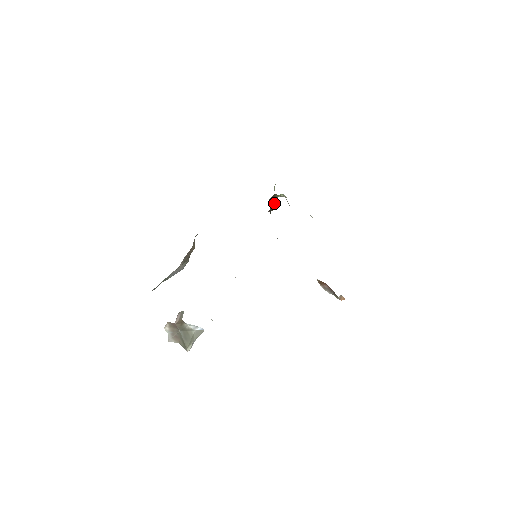
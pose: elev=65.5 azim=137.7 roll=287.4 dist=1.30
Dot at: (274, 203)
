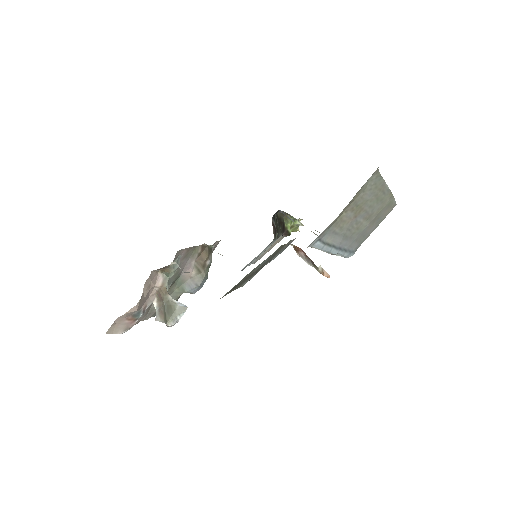
Dot at: occluded
